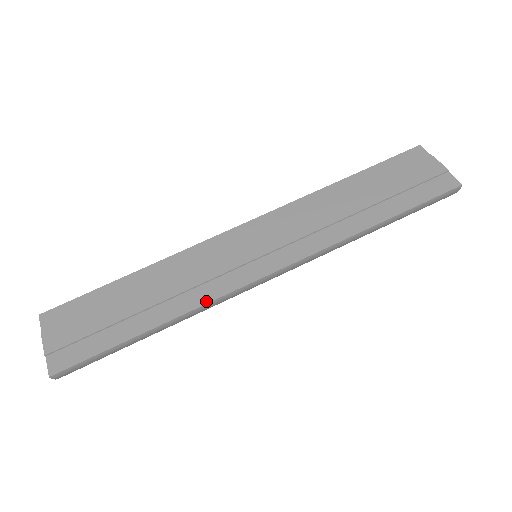
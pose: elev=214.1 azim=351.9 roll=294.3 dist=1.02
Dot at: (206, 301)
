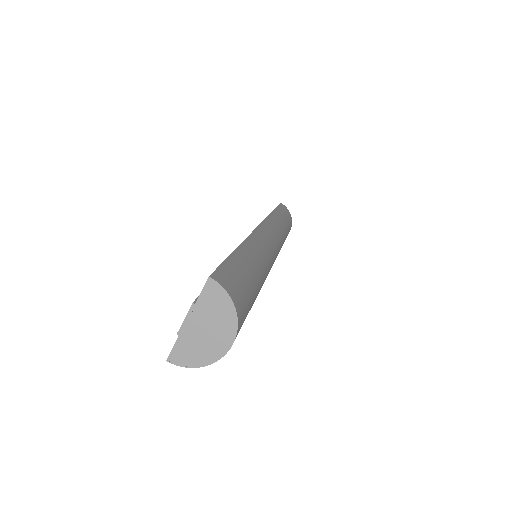
Dot at: occluded
